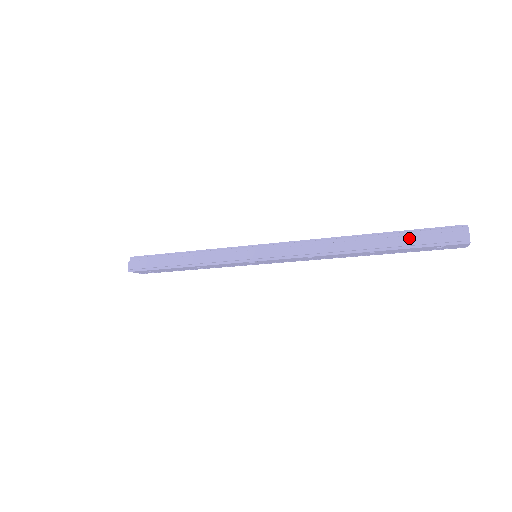
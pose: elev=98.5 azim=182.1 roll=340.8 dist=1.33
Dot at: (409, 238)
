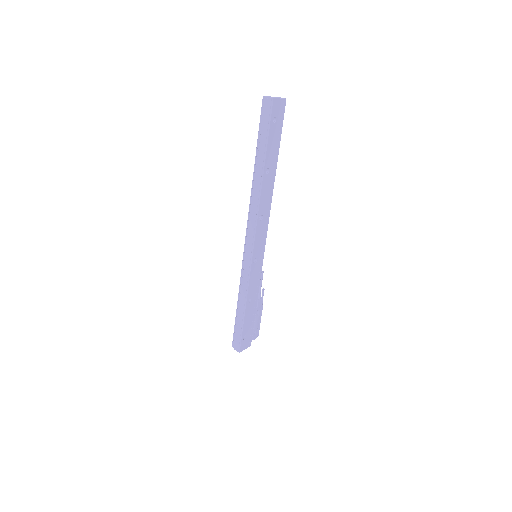
Dot at: (261, 141)
